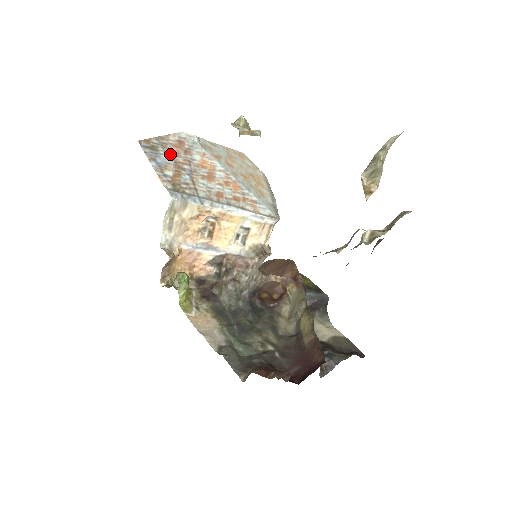
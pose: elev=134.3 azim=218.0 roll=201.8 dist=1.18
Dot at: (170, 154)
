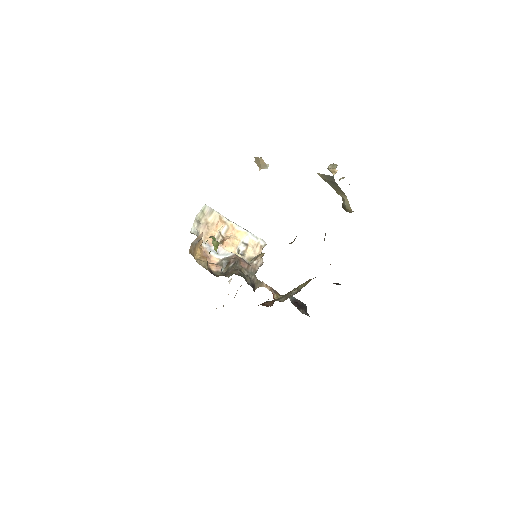
Dot at: occluded
